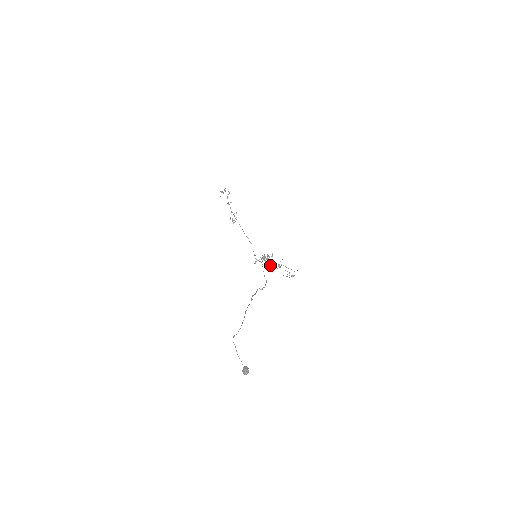
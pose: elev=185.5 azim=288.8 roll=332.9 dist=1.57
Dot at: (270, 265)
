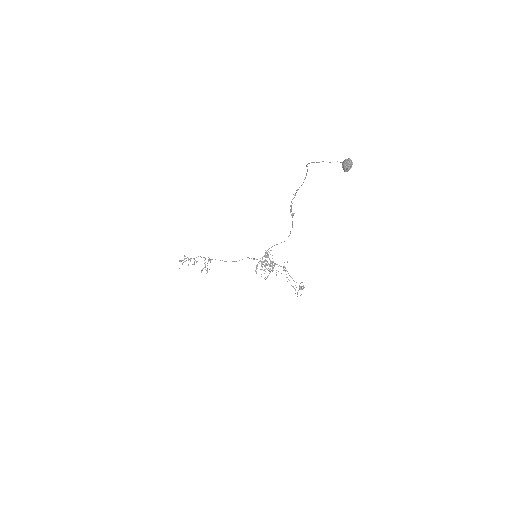
Dot at: (275, 263)
